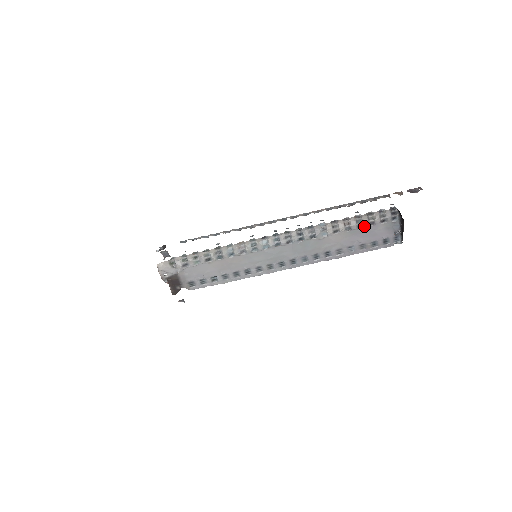
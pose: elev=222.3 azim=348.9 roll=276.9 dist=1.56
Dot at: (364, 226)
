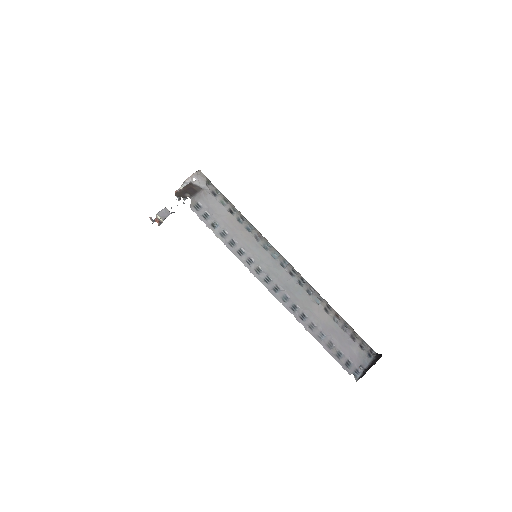
Dot at: (347, 332)
